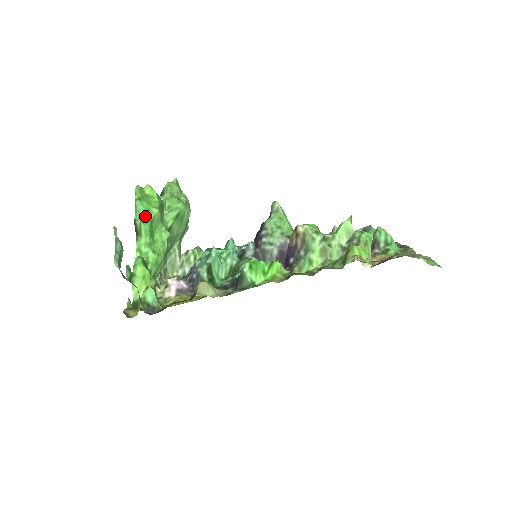
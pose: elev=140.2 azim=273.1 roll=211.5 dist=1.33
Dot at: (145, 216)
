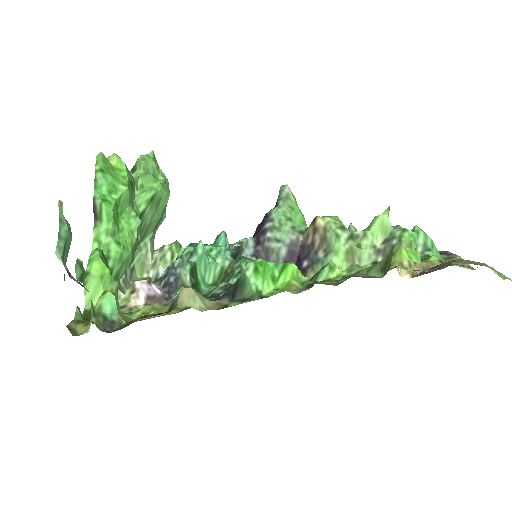
Dot at: (108, 194)
